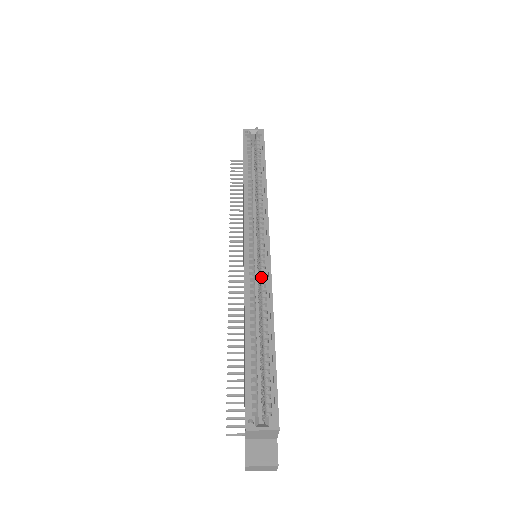
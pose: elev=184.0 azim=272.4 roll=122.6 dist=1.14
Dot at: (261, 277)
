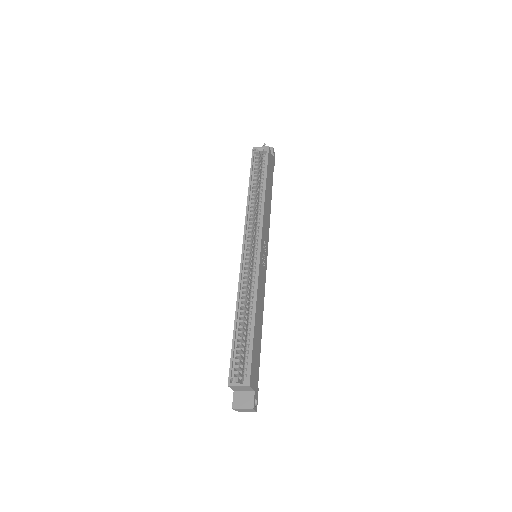
Dot at: (252, 275)
